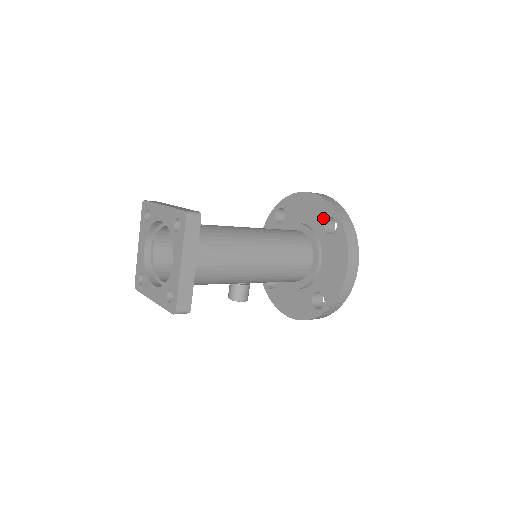
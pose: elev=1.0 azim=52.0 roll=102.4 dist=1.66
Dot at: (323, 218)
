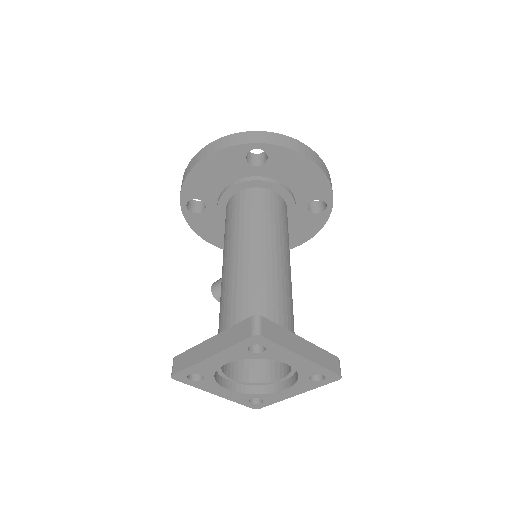
Dot at: (315, 197)
